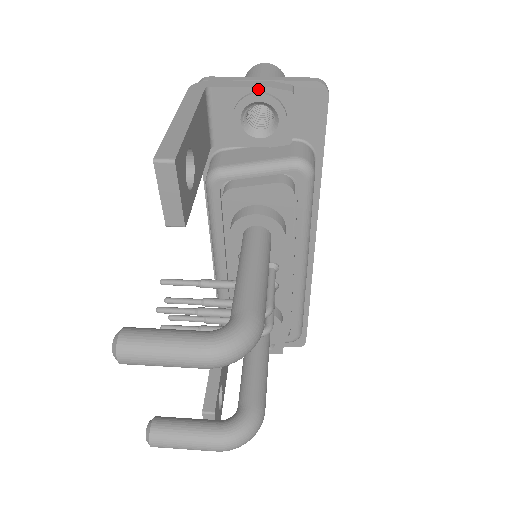
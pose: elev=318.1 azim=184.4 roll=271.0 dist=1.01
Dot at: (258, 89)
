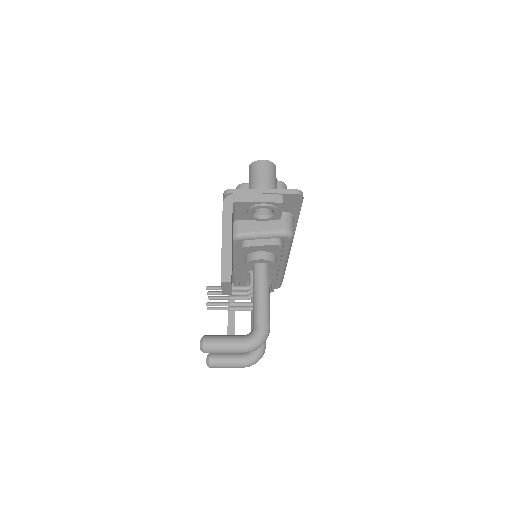
Dot at: (263, 202)
